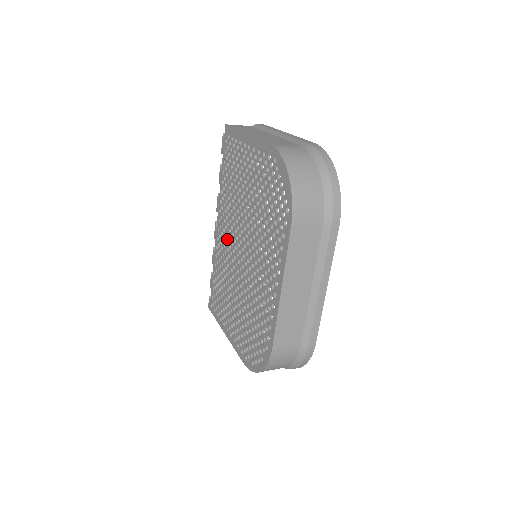
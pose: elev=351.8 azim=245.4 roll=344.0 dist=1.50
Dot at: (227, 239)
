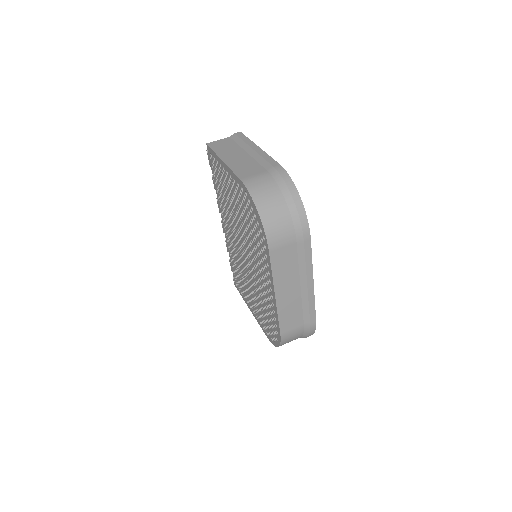
Dot at: (232, 239)
